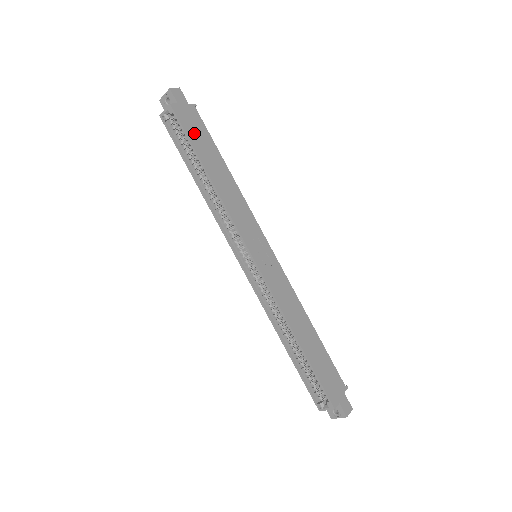
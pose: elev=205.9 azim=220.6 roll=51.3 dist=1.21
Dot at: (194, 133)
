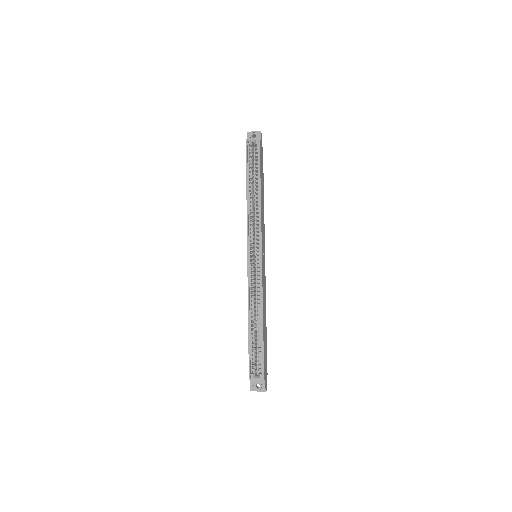
Dot at: (261, 163)
